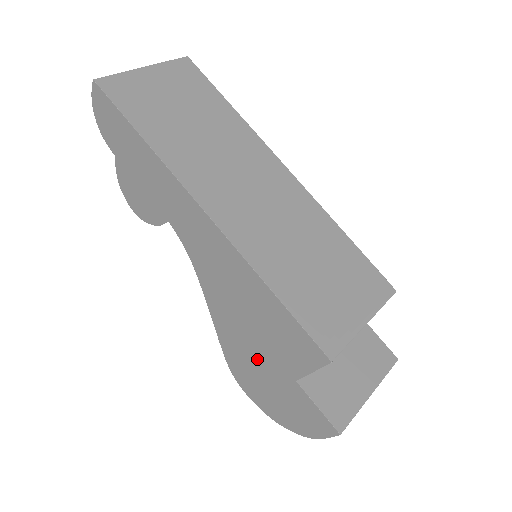
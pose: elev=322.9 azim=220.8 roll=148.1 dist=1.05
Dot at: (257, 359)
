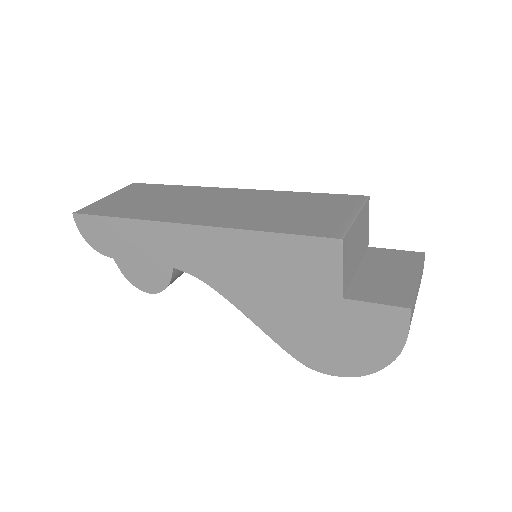
Dot at: (307, 318)
